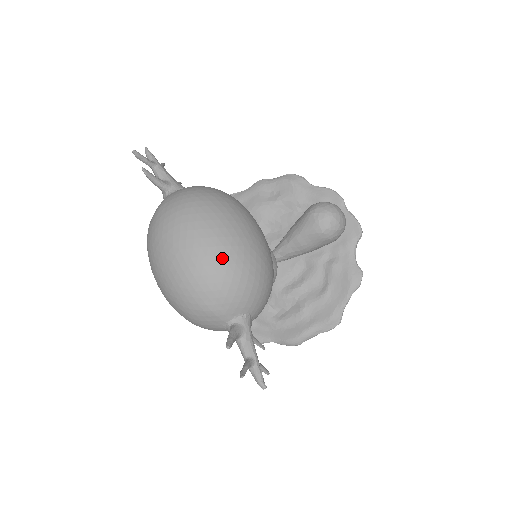
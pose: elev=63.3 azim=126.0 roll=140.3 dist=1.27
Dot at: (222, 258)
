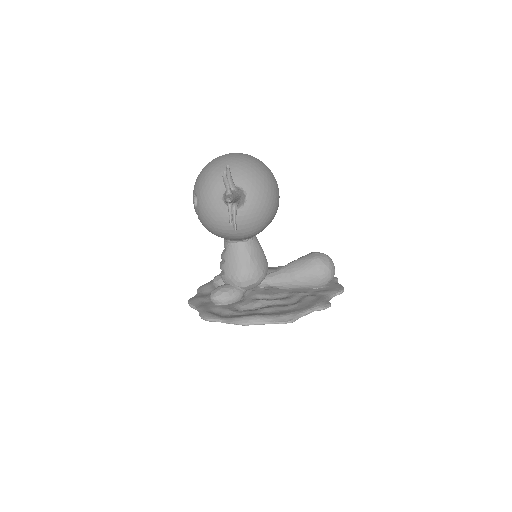
Dot at: (254, 161)
